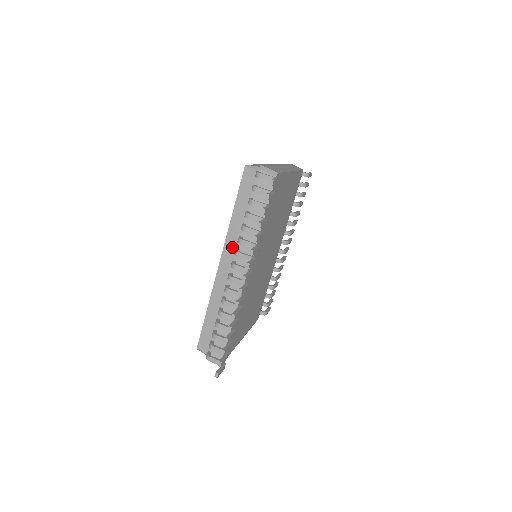
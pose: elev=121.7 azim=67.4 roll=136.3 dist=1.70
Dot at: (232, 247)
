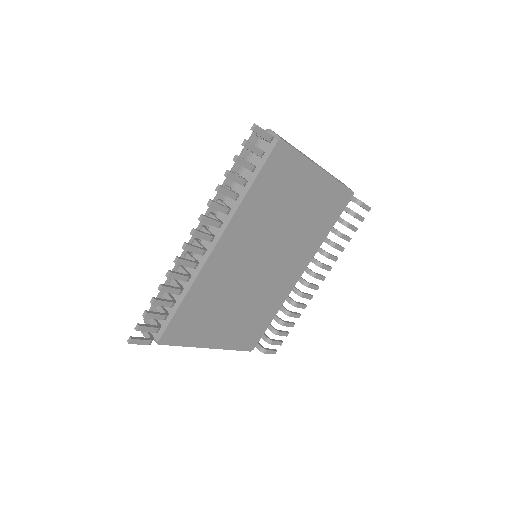
Dot at: (213, 212)
